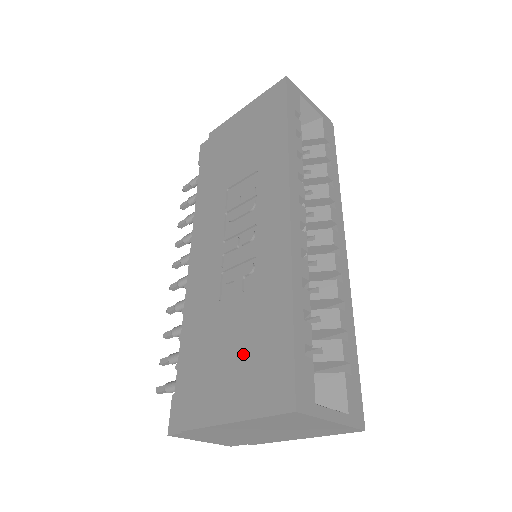
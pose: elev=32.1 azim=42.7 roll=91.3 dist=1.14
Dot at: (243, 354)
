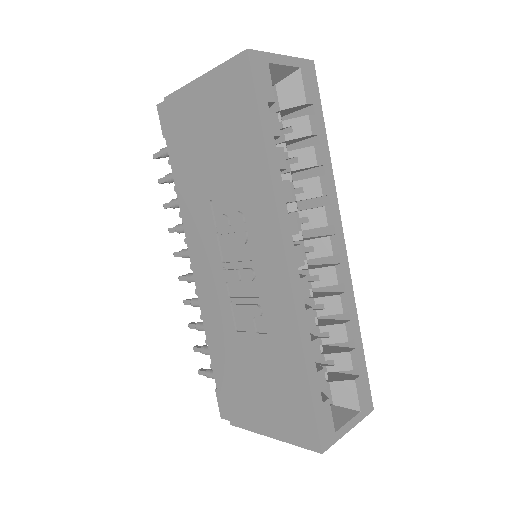
Dot at: (269, 390)
